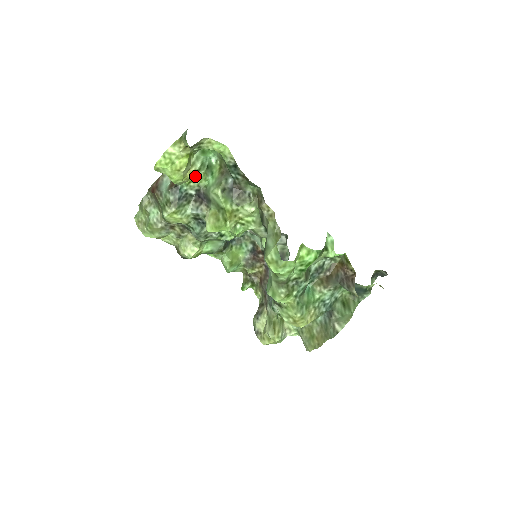
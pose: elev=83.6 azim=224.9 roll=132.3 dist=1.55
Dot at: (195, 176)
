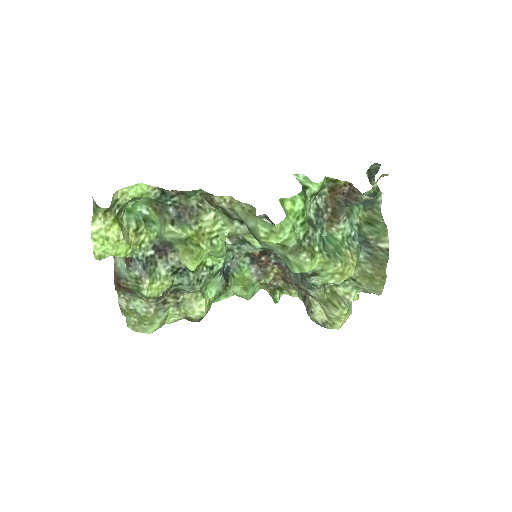
Dot at: (140, 236)
